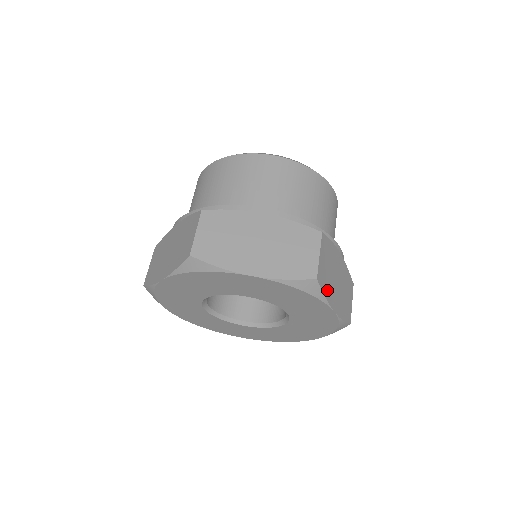
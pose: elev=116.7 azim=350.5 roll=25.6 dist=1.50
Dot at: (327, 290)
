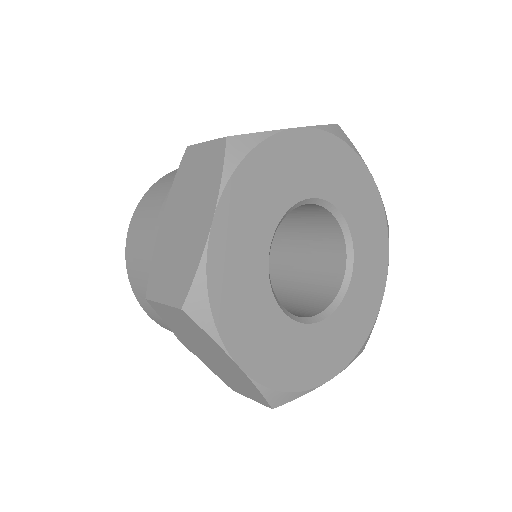
Dot at: occluded
